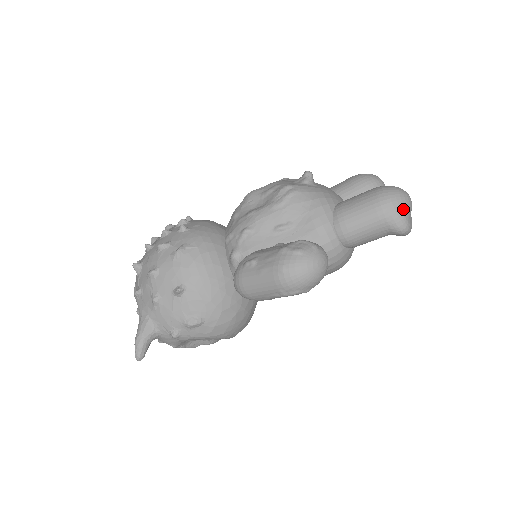
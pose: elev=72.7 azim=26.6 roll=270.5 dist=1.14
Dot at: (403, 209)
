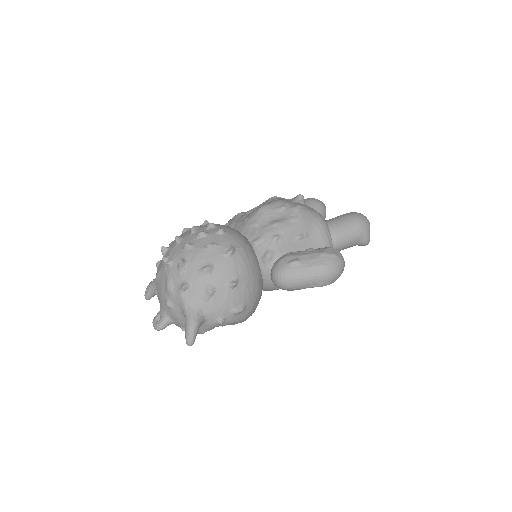
Dot at: (369, 229)
